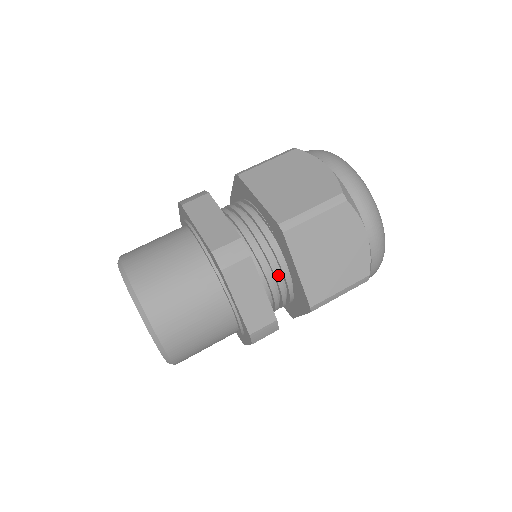
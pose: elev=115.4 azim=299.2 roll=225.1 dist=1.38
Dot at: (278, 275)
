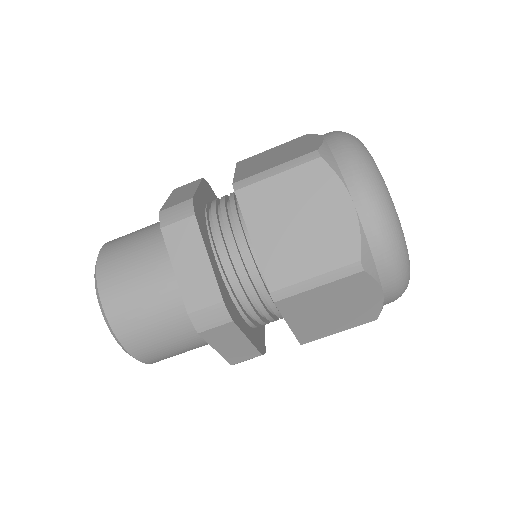
Dot at: occluded
